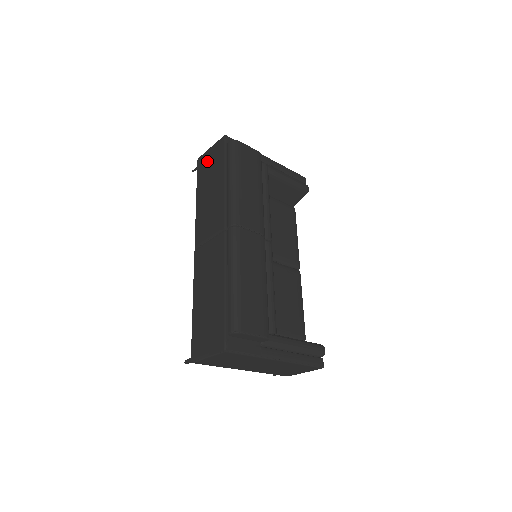
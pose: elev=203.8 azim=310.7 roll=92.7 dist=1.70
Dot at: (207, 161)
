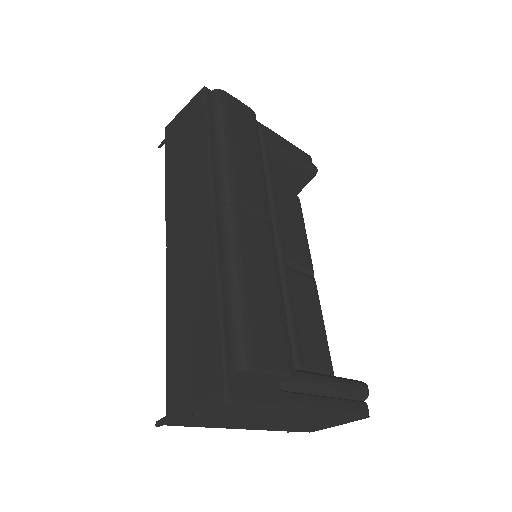
Dot at: (179, 126)
